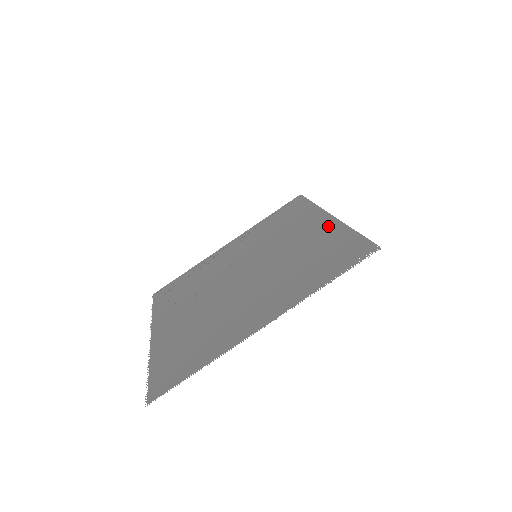
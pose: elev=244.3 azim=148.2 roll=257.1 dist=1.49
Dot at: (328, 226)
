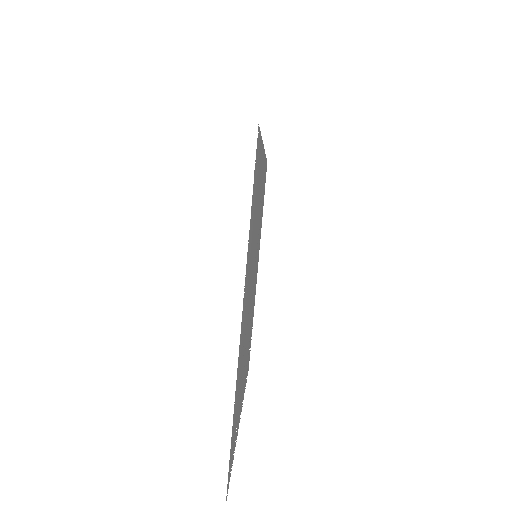
Dot at: occluded
